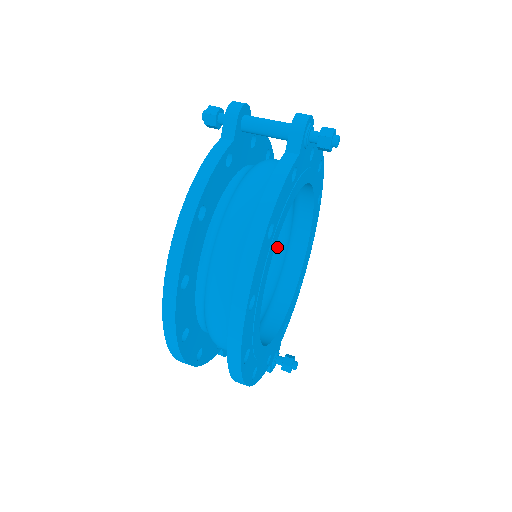
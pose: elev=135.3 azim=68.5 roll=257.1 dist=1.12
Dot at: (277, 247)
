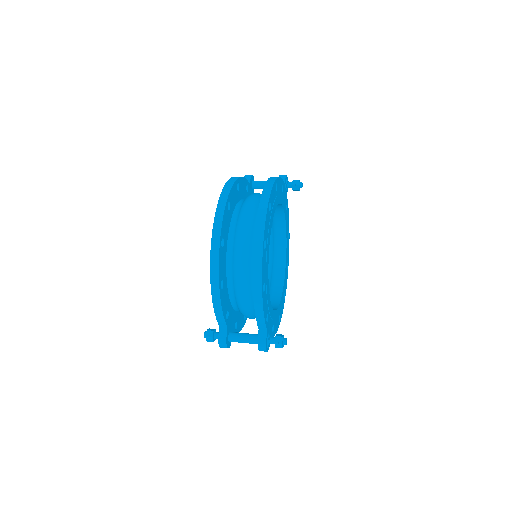
Dot at: occluded
